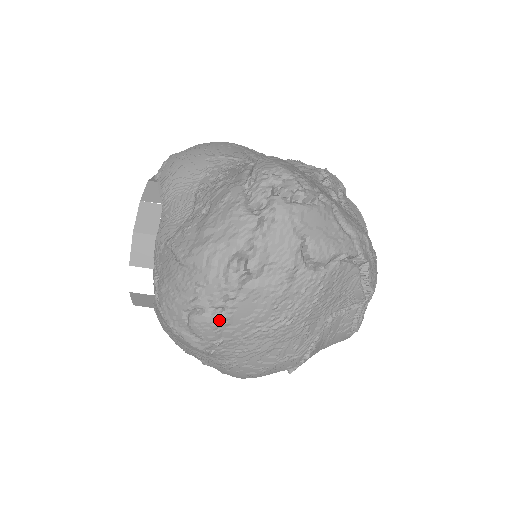
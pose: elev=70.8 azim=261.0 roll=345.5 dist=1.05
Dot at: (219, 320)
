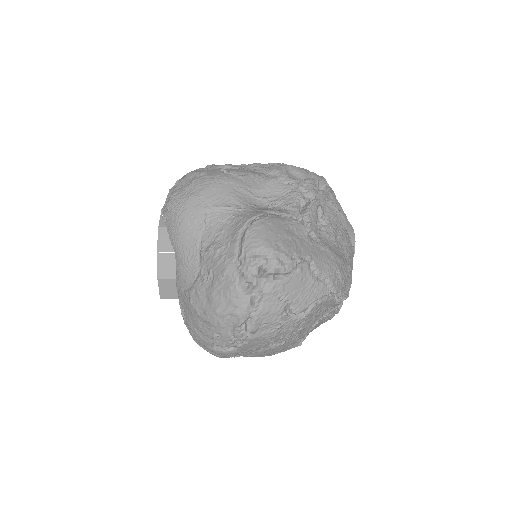
Dot at: (233, 352)
